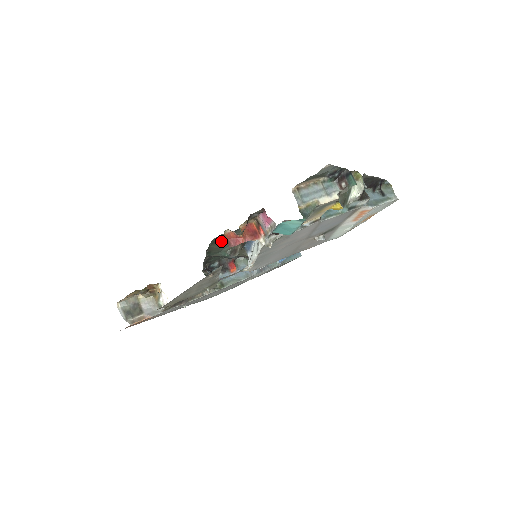
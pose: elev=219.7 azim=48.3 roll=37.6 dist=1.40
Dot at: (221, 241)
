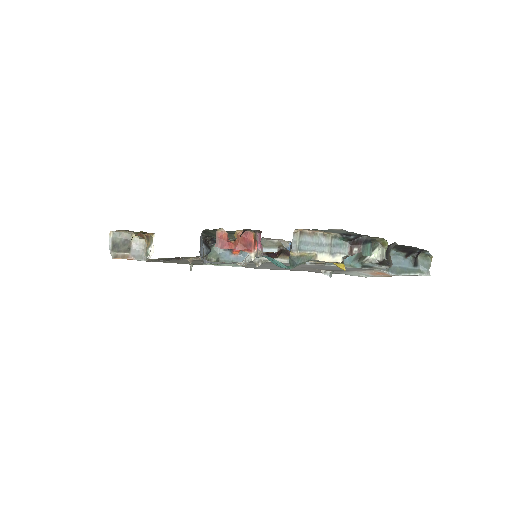
Dot at: occluded
